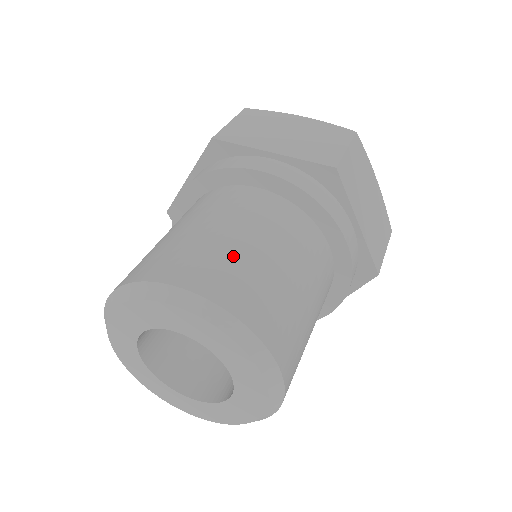
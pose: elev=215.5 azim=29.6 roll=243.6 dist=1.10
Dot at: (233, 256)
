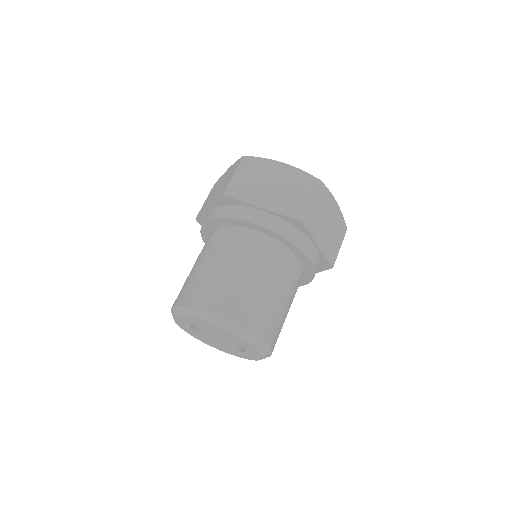
Dot at: (241, 290)
